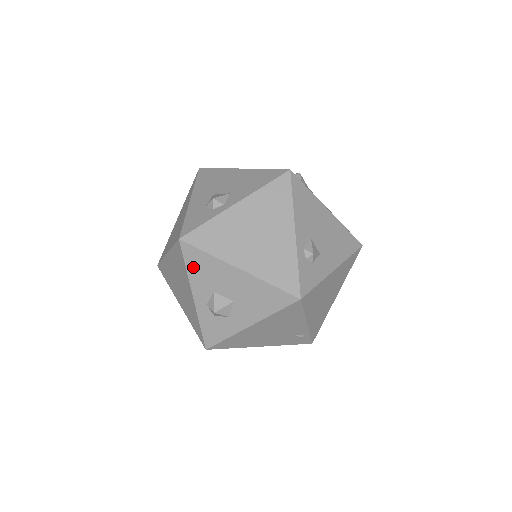
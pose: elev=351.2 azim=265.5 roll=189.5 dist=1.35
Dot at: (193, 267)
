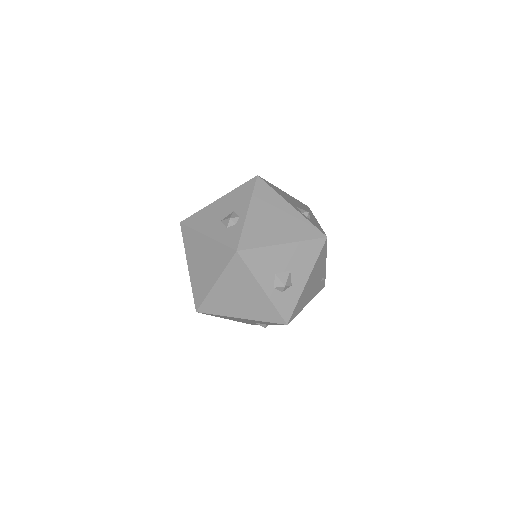
Dot at: (254, 265)
